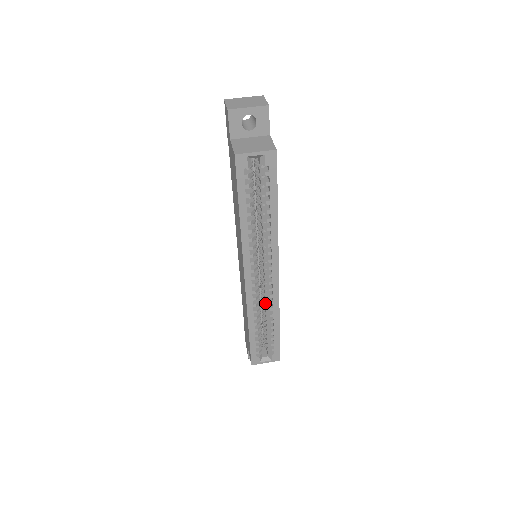
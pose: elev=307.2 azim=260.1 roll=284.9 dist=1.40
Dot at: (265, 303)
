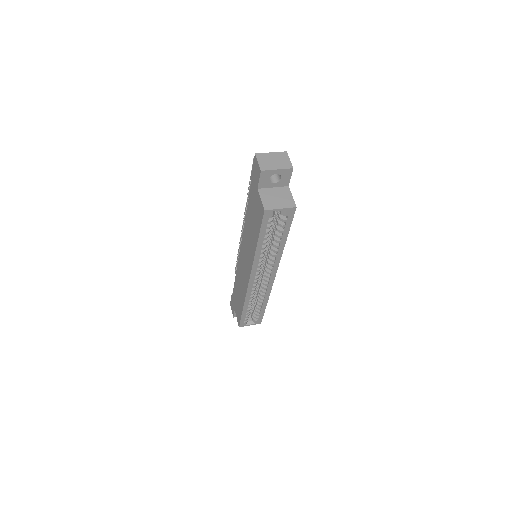
Dot at: (259, 290)
